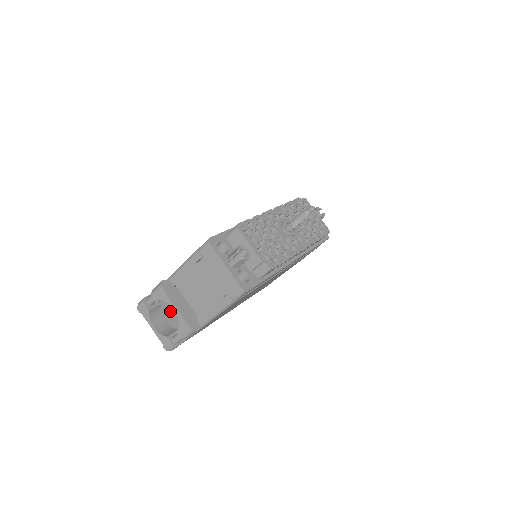
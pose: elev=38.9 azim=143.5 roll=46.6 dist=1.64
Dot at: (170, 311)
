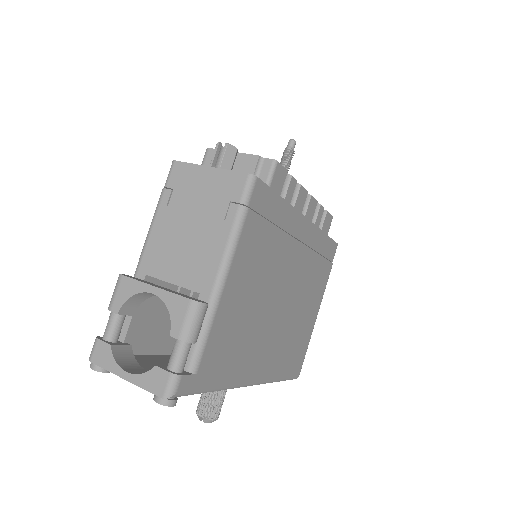
Dot at: occluded
